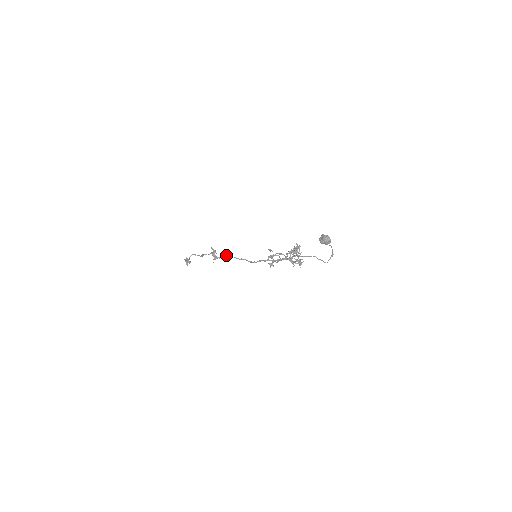
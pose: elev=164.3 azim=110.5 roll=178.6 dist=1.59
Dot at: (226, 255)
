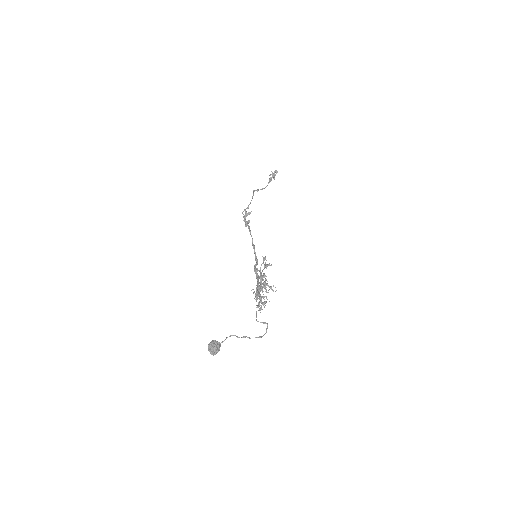
Dot at: (249, 230)
